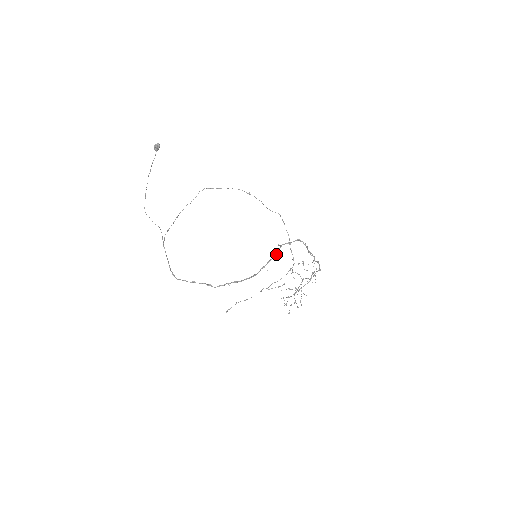
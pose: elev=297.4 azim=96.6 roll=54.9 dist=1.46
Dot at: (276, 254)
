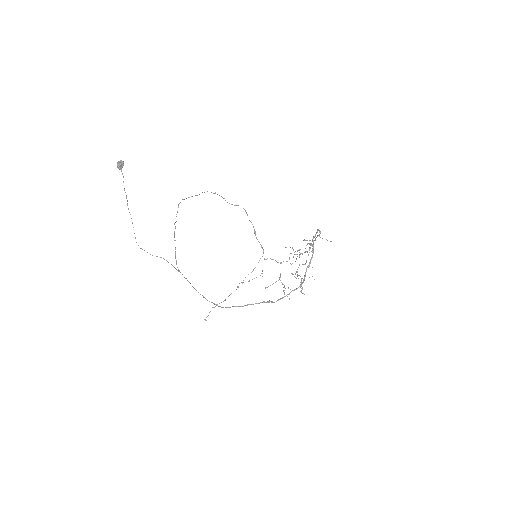
Dot at: (313, 250)
